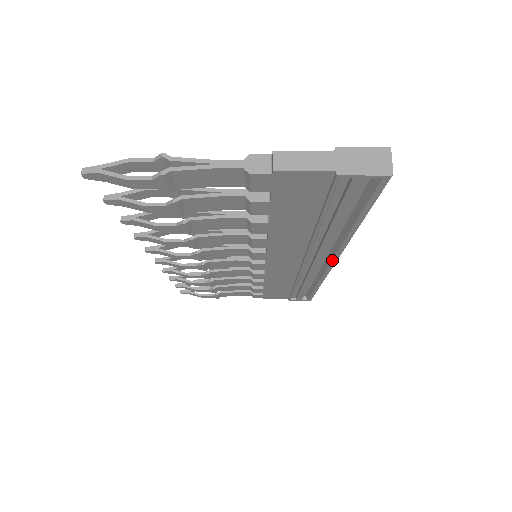
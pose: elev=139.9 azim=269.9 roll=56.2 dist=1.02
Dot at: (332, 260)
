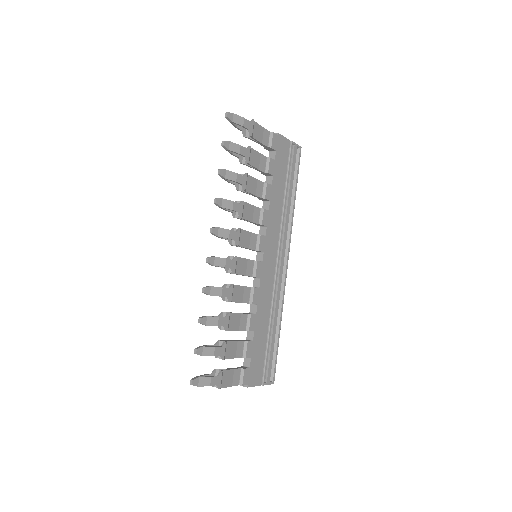
Dot at: (288, 252)
